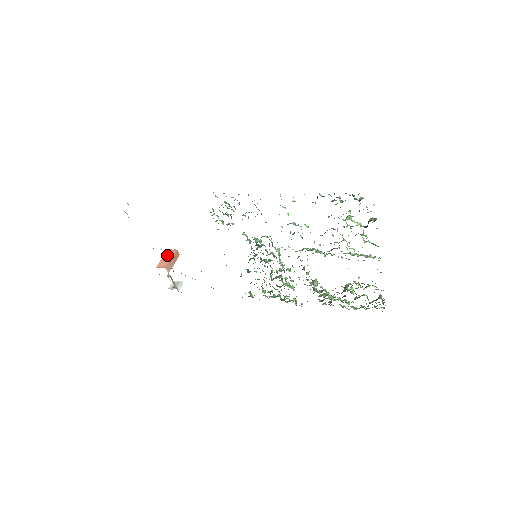
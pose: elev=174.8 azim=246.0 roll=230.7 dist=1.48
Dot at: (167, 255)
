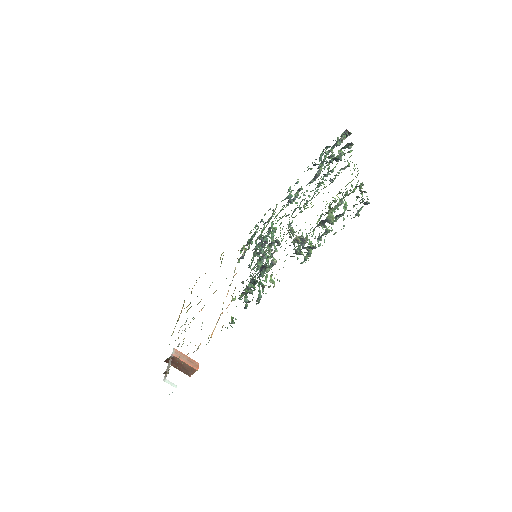
Dot at: occluded
